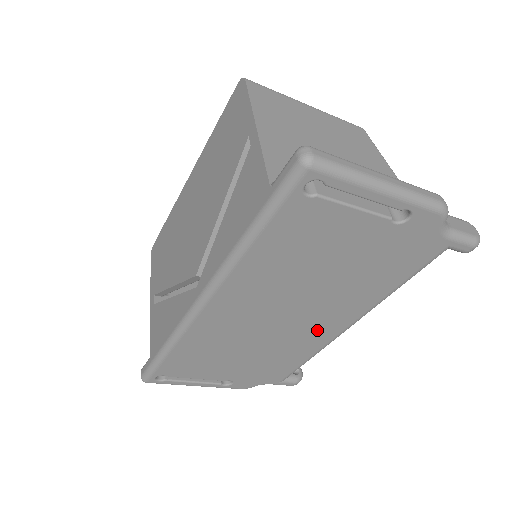
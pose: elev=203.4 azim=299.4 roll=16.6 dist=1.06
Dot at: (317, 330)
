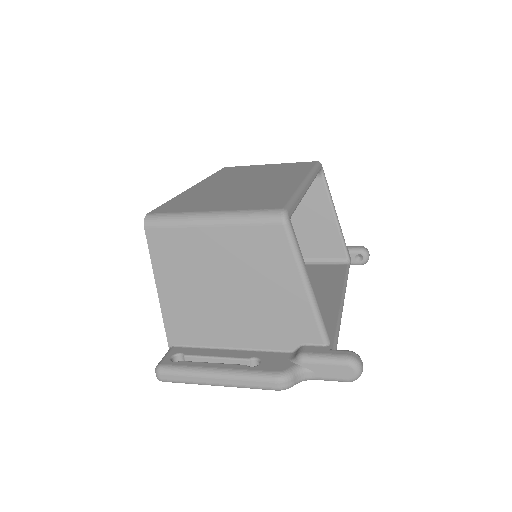
Dot at: occluded
